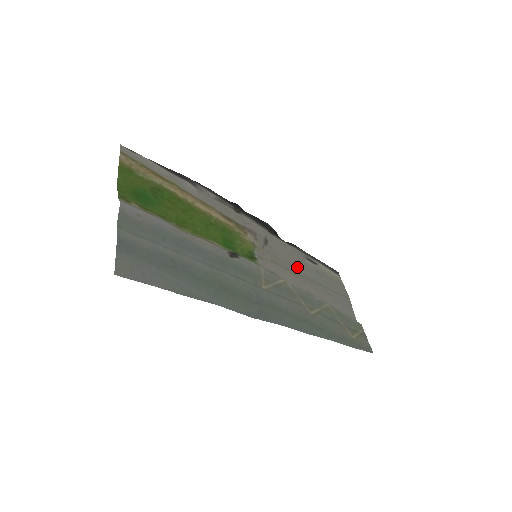
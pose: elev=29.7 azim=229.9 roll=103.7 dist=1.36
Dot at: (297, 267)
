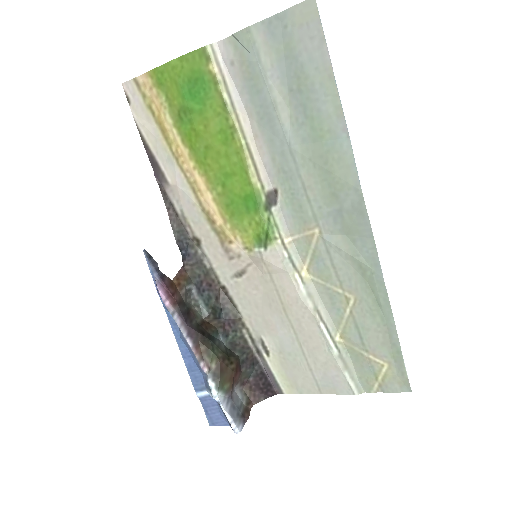
Dot at: (275, 316)
